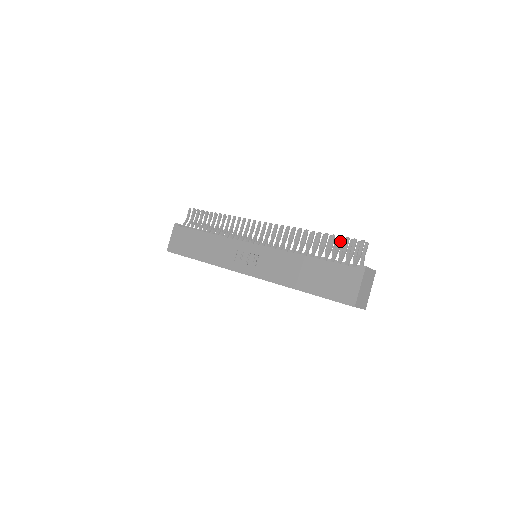
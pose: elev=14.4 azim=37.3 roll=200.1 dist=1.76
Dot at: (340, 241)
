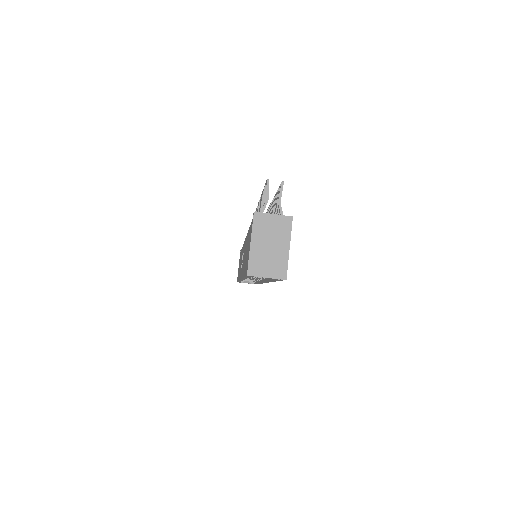
Dot at: (263, 195)
